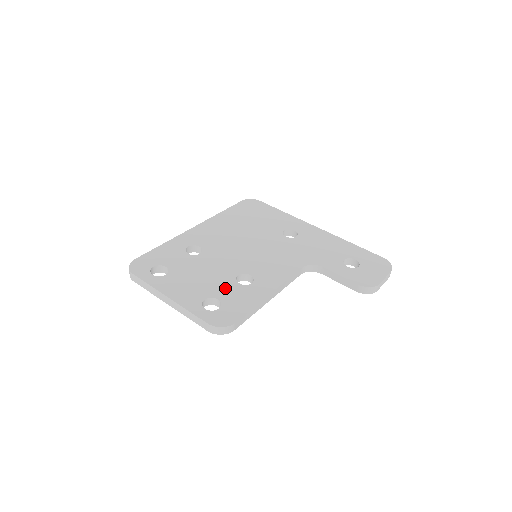
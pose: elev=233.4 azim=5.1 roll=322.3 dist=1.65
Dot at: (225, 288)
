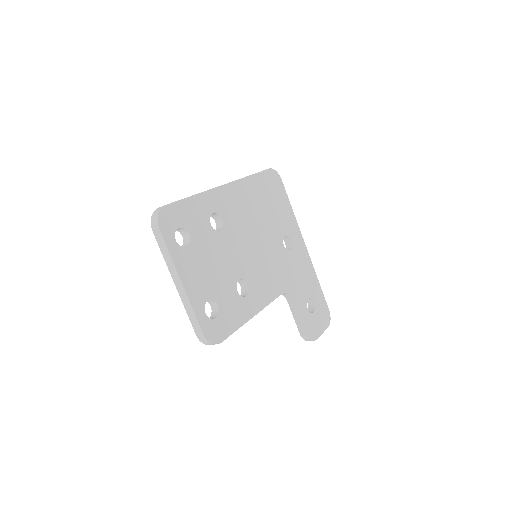
Dot at: (226, 293)
